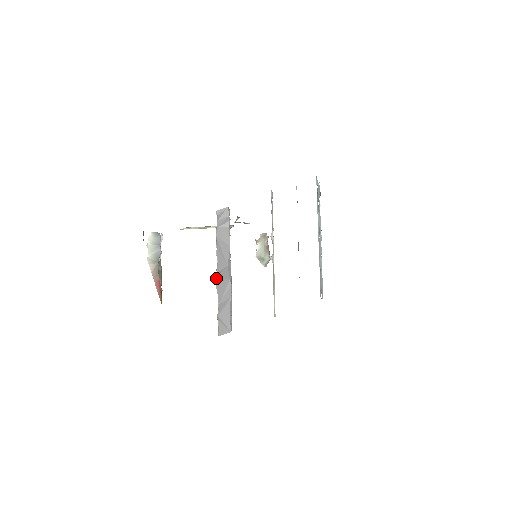
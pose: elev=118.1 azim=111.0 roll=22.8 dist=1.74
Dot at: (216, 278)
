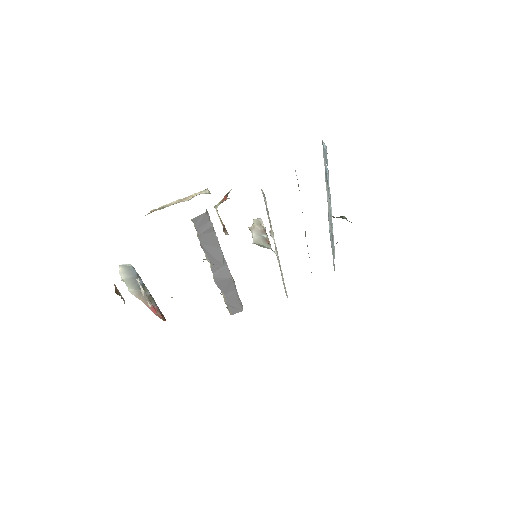
Dot at: (214, 278)
